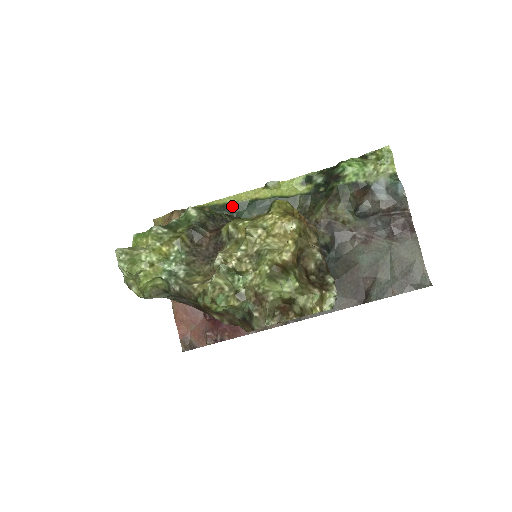
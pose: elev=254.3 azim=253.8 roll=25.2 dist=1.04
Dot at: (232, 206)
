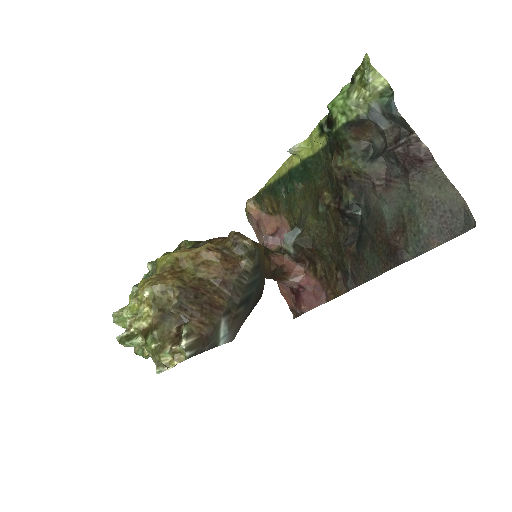
Dot at: (279, 182)
